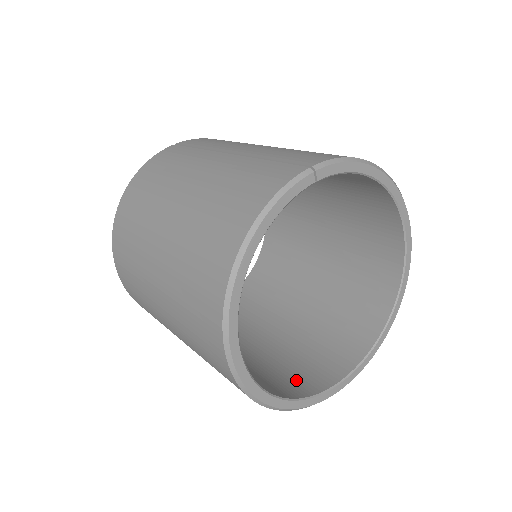
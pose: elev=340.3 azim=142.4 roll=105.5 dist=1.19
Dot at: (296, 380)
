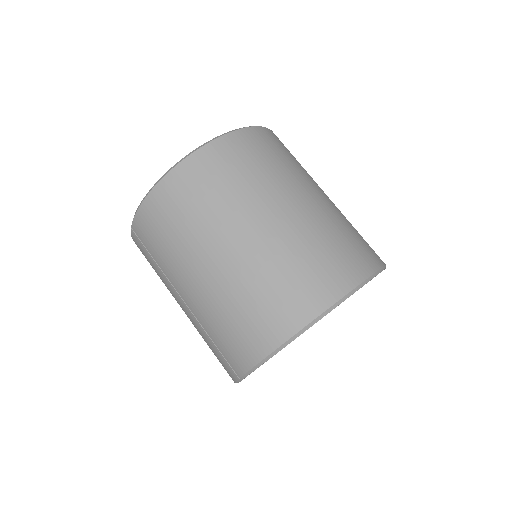
Dot at: occluded
